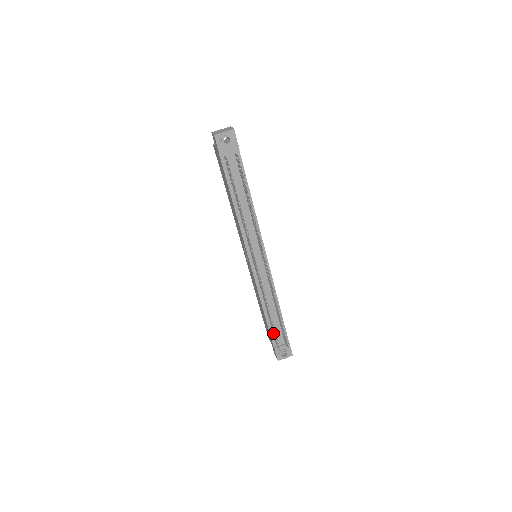
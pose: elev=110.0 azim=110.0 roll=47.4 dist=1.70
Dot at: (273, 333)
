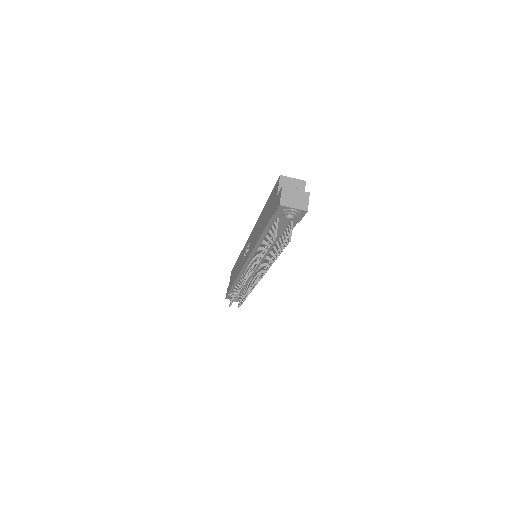
Dot at: (233, 290)
